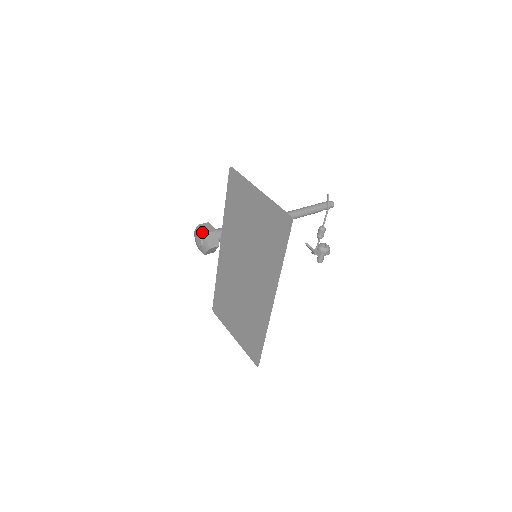
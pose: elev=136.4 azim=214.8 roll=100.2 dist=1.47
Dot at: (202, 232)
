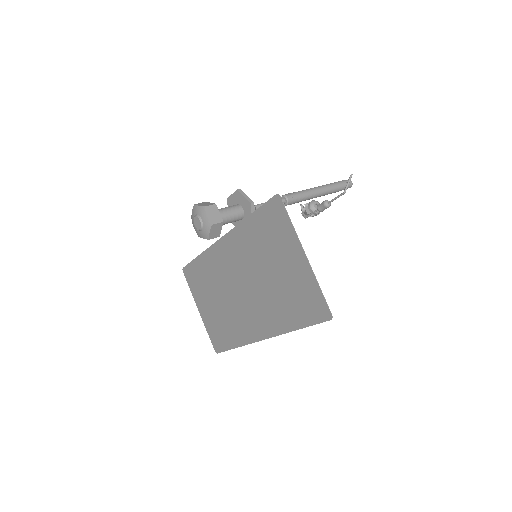
Dot at: (206, 219)
